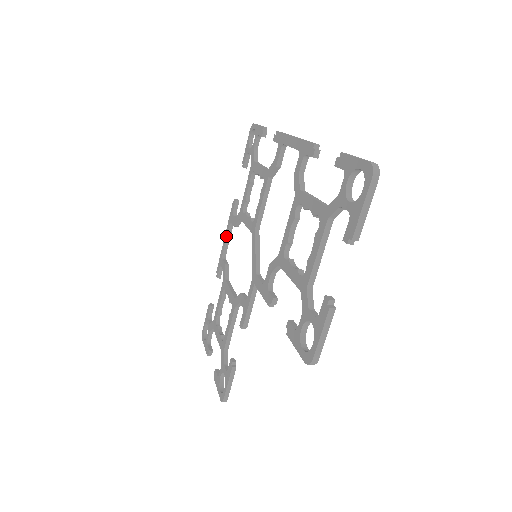
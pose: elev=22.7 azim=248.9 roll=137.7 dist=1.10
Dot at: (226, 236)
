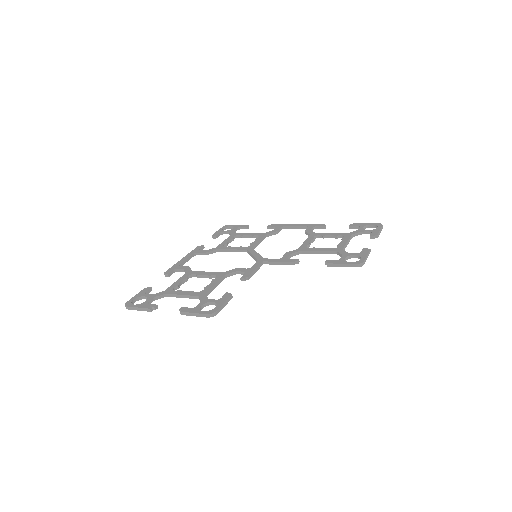
Dot at: (187, 257)
